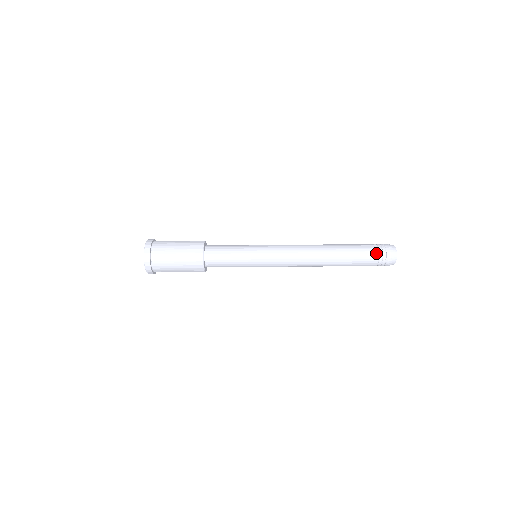
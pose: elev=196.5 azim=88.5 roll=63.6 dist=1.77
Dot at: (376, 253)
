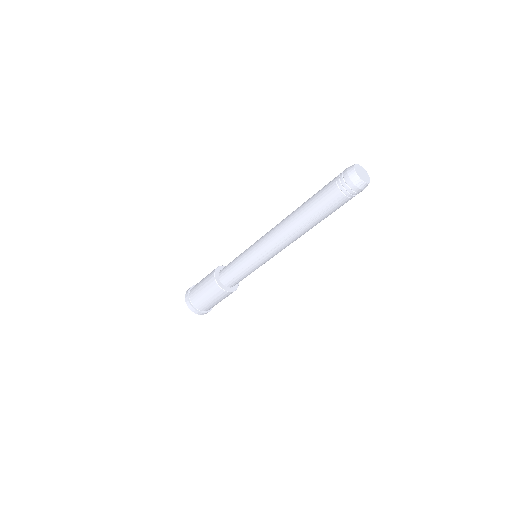
Dot at: (333, 182)
